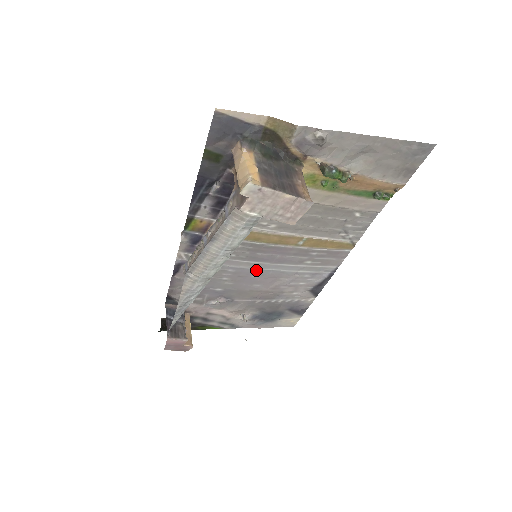
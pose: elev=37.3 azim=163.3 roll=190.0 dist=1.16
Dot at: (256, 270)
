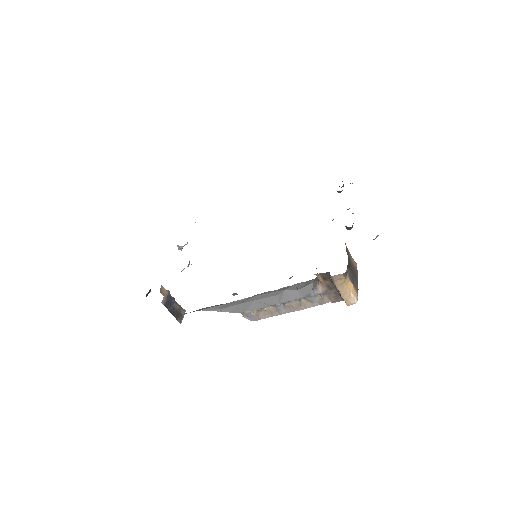
Dot at: occluded
